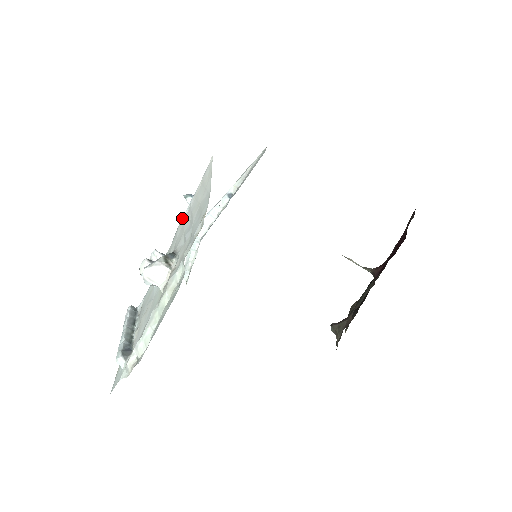
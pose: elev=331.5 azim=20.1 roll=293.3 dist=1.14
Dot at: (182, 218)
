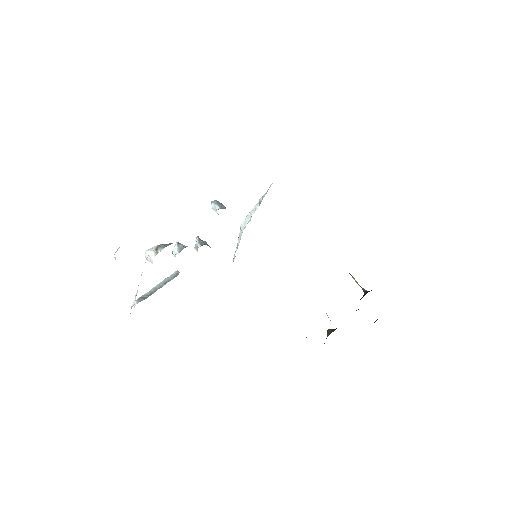
Dot at: occluded
